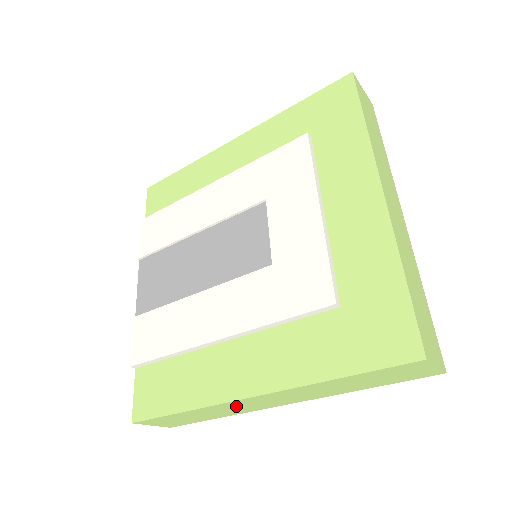
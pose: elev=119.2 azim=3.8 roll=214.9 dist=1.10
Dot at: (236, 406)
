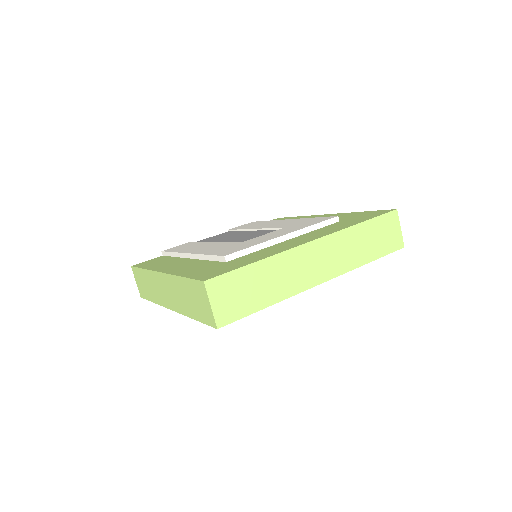
Dot at: (157, 284)
